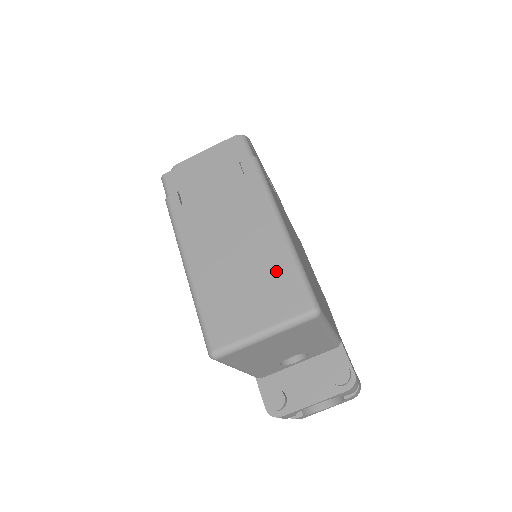
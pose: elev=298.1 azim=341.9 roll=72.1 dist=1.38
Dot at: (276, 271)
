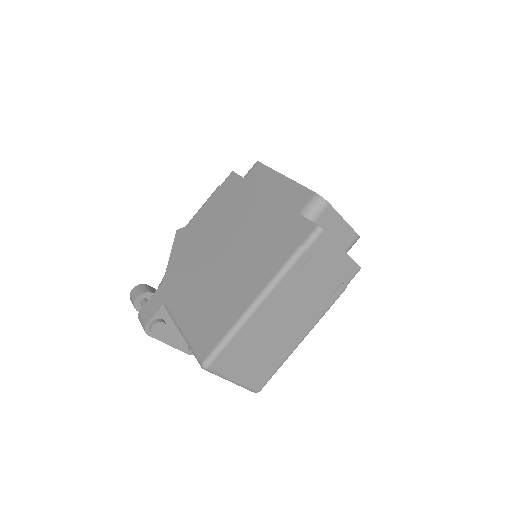
Dot at: (274, 360)
